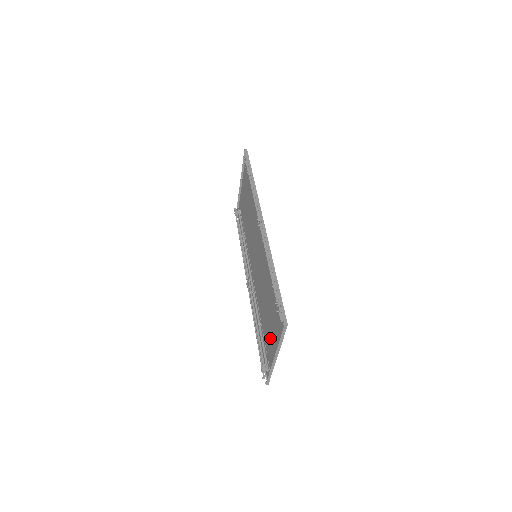
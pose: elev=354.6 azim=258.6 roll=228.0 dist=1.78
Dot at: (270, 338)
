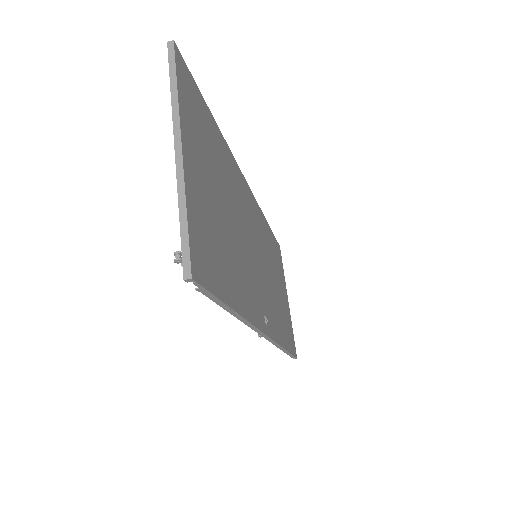
Dot at: (205, 198)
